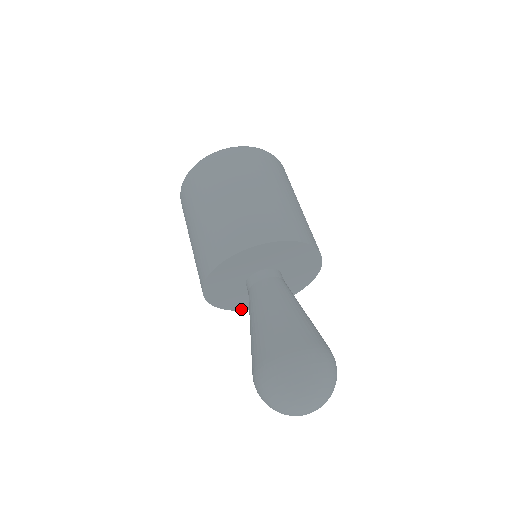
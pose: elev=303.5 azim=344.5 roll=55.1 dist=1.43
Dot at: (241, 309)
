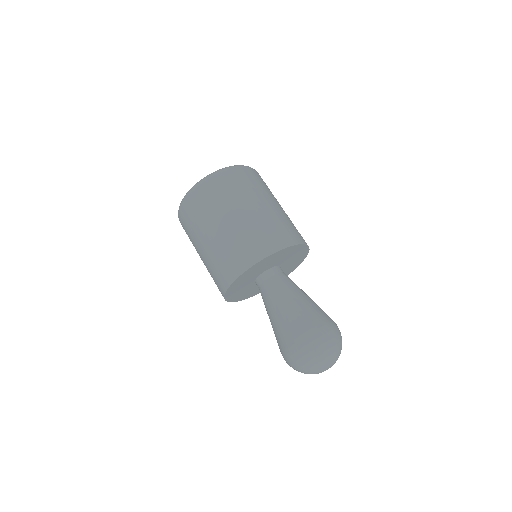
Dot at: (243, 299)
